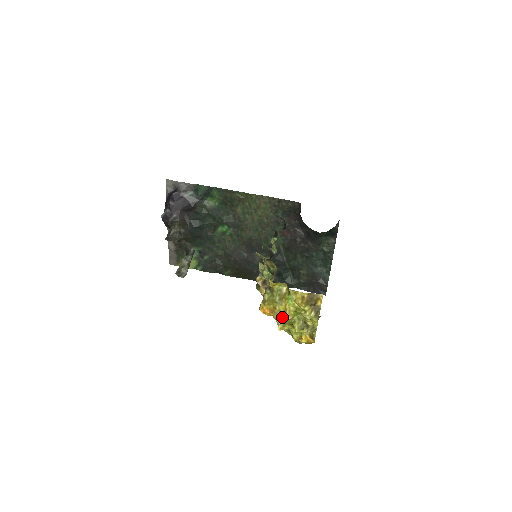
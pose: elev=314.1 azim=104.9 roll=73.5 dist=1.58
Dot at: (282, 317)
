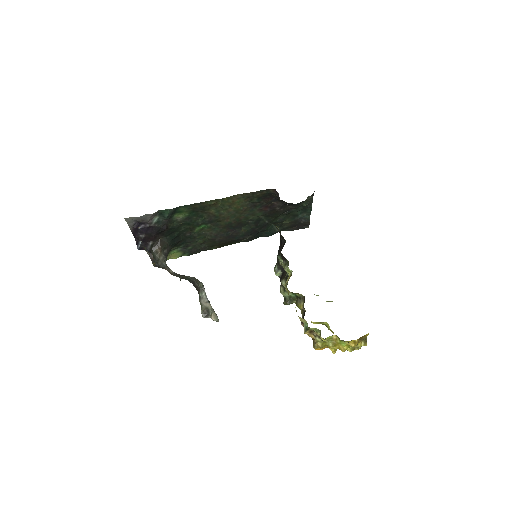
Dot at: (335, 349)
